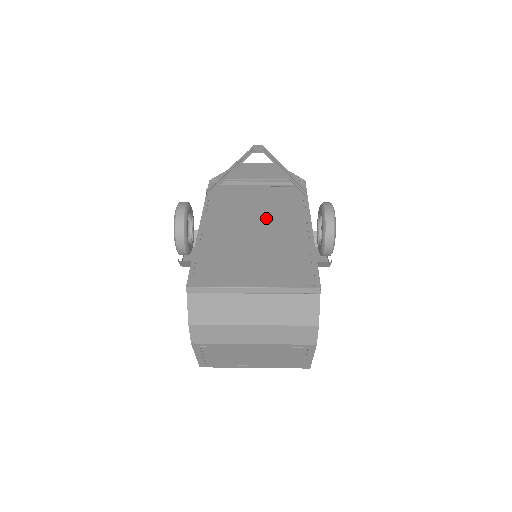
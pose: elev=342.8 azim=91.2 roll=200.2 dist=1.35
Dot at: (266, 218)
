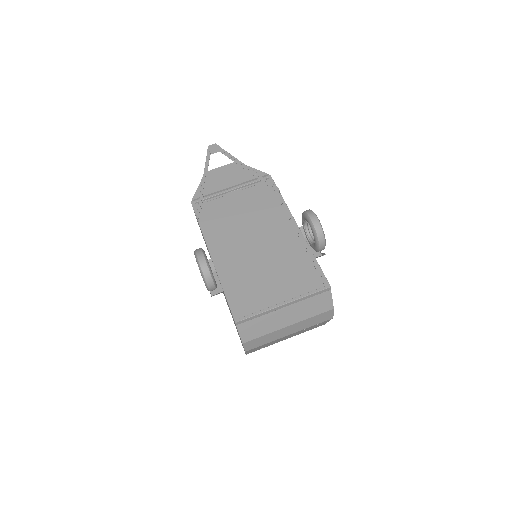
Dot at: (257, 227)
